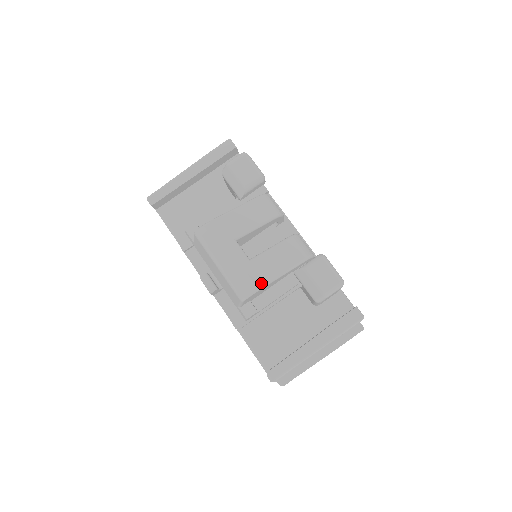
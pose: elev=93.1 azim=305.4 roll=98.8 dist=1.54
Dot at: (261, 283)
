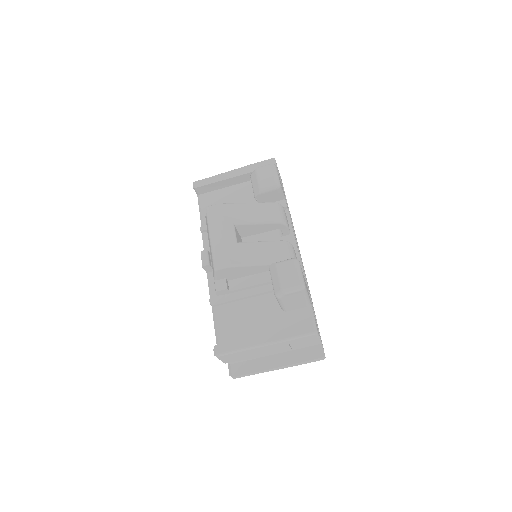
Dot at: (236, 262)
